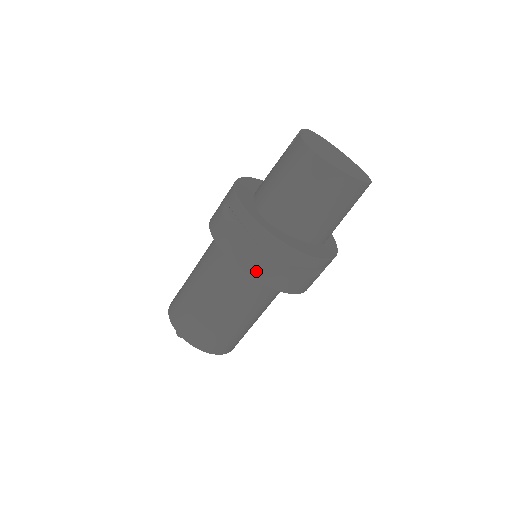
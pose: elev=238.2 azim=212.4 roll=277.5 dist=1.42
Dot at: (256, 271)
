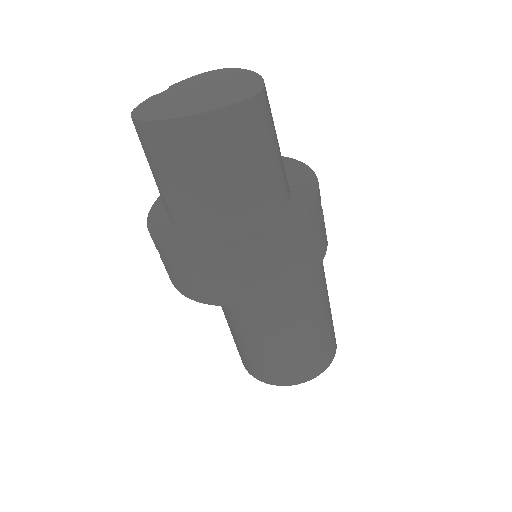
Dot at: (183, 289)
